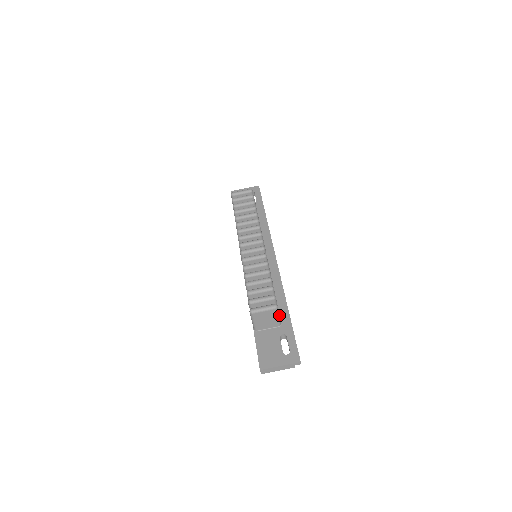
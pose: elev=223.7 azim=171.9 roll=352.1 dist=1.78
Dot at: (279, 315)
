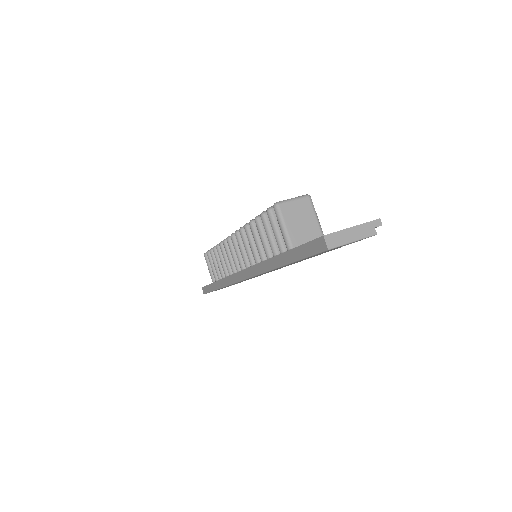
Dot at: (317, 217)
